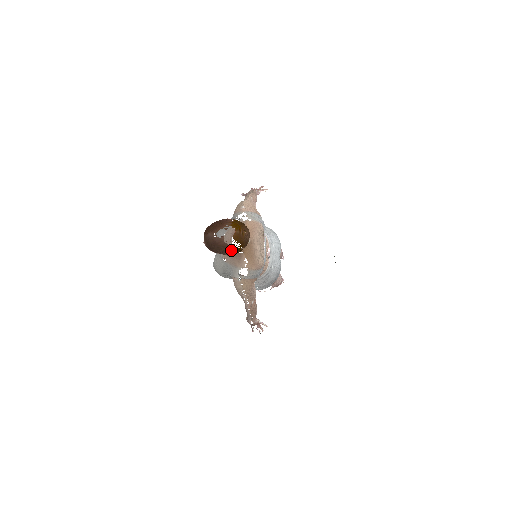
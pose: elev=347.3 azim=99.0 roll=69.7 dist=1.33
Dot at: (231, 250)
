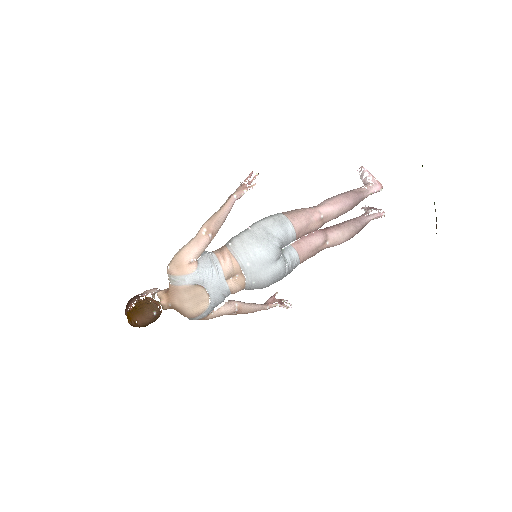
Dot at: occluded
